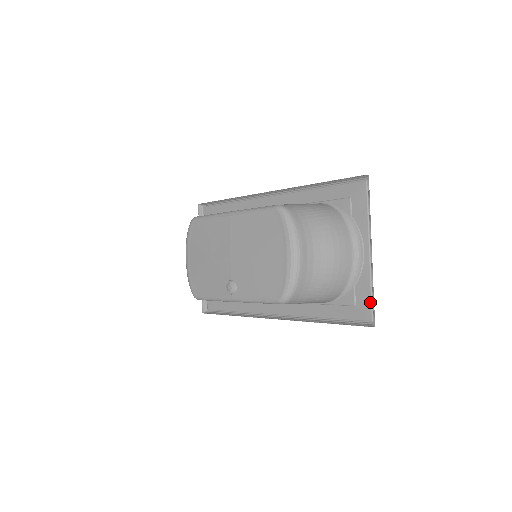
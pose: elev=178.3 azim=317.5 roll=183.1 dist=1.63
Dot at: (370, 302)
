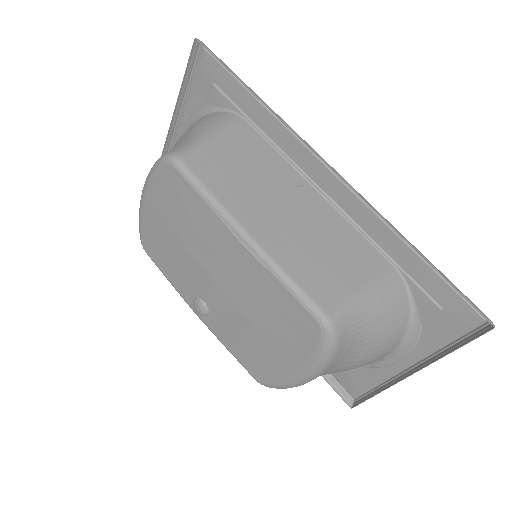
Dot at: (365, 389)
